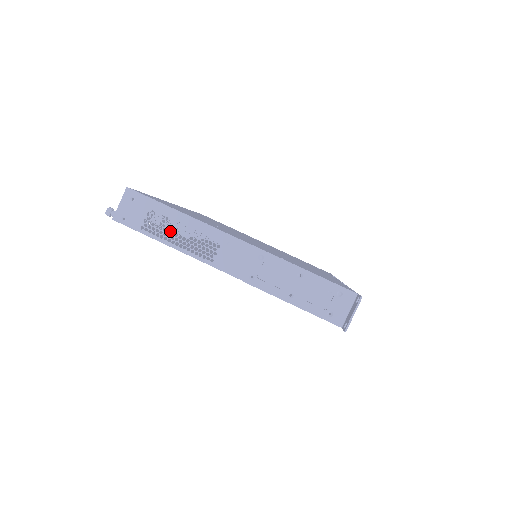
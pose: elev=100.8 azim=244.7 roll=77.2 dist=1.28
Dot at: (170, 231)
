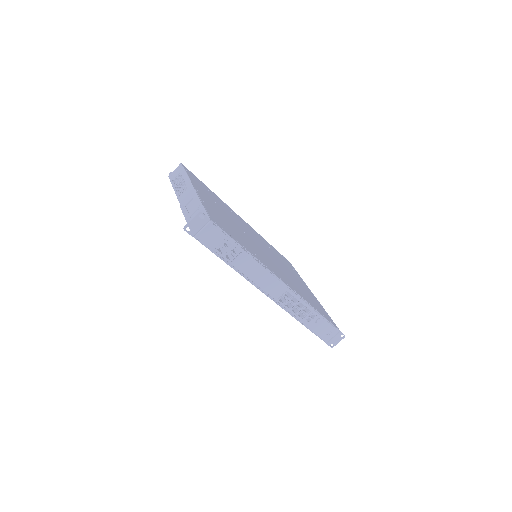
Dot at: (178, 182)
